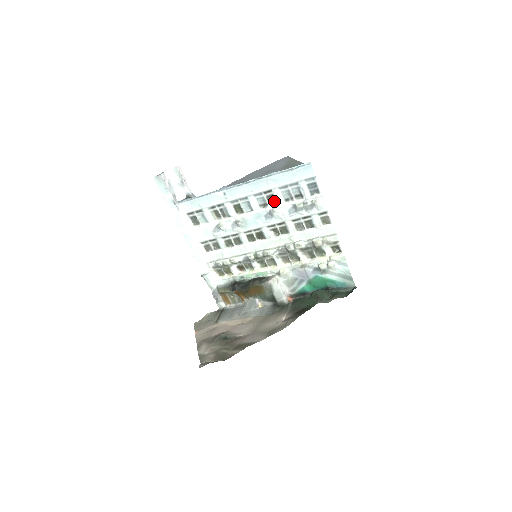
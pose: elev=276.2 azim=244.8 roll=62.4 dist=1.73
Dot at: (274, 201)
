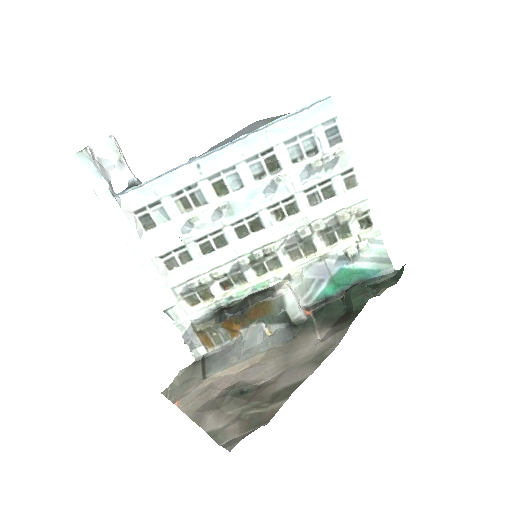
Dot at: (274, 167)
